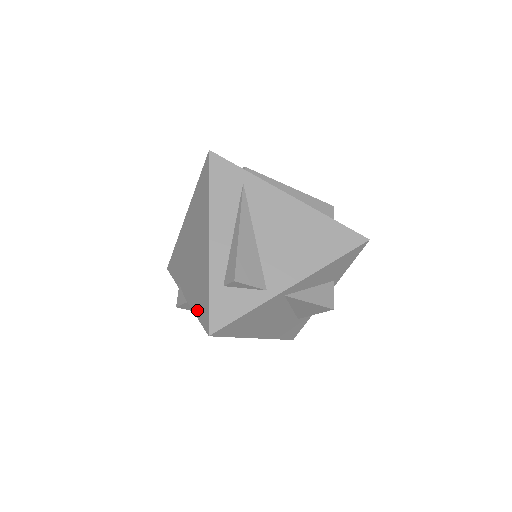
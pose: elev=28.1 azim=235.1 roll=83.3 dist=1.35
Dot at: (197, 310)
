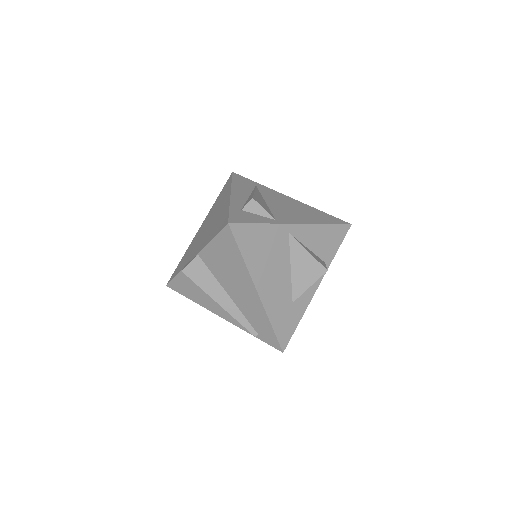
Dot at: (212, 236)
